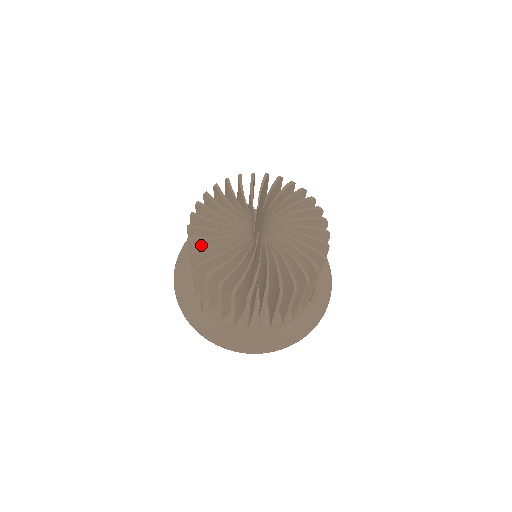
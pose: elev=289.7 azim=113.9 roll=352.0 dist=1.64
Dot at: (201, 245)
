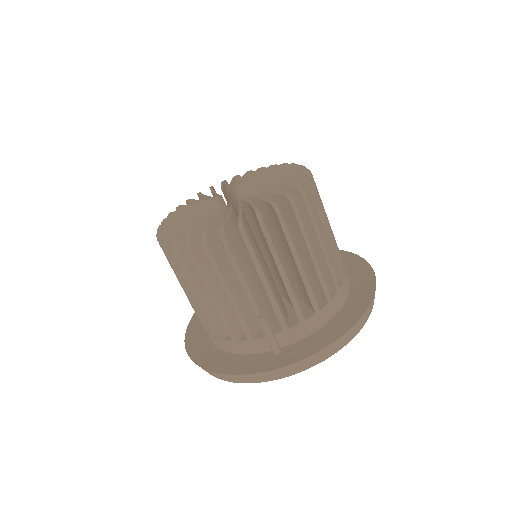
Dot at: occluded
